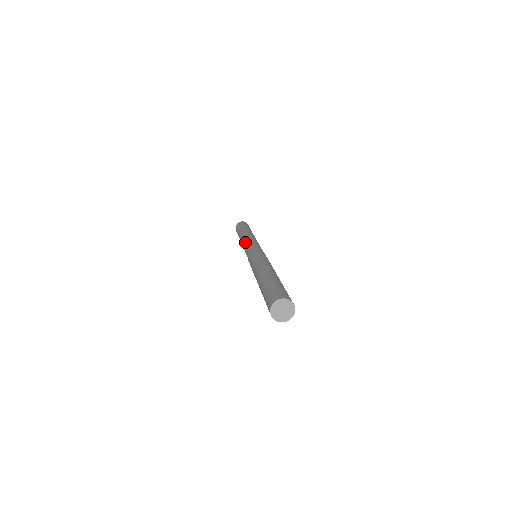
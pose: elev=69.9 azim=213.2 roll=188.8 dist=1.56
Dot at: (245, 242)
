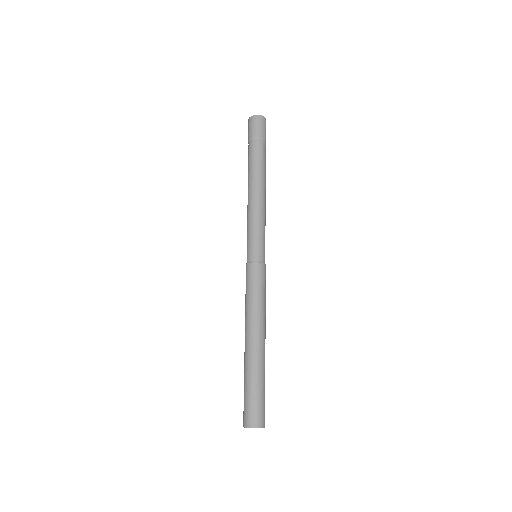
Dot at: (247, 217)
